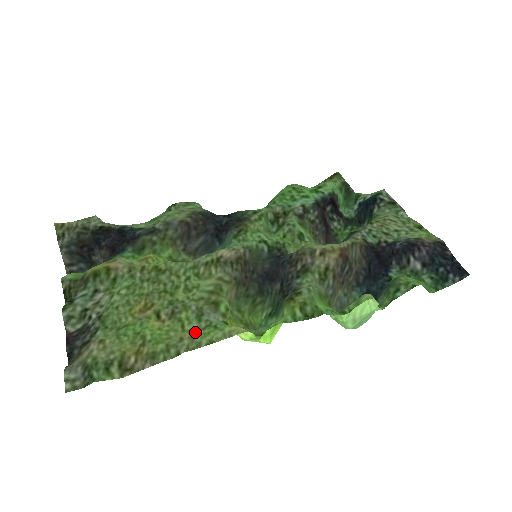
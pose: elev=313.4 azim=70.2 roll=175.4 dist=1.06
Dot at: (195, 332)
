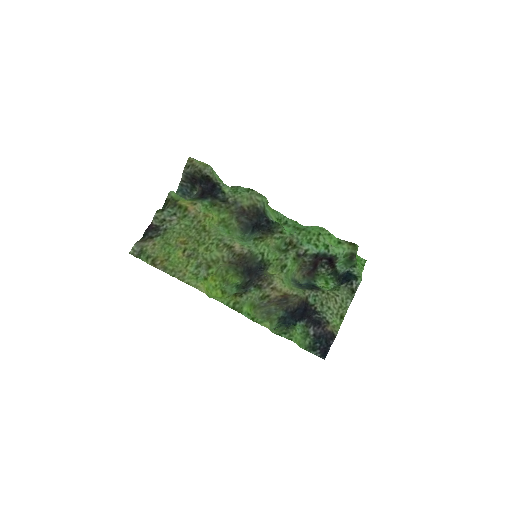
Dot at: (189, 273)
